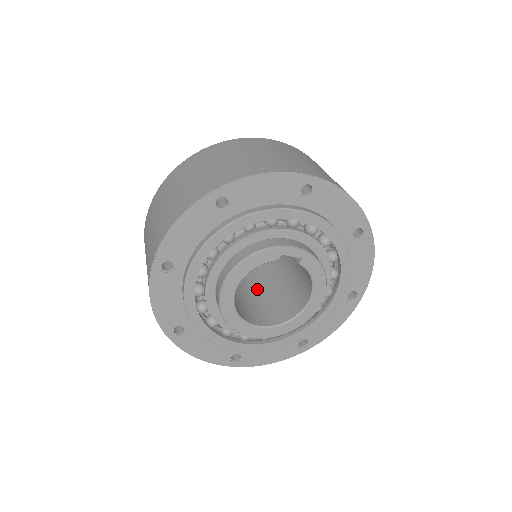
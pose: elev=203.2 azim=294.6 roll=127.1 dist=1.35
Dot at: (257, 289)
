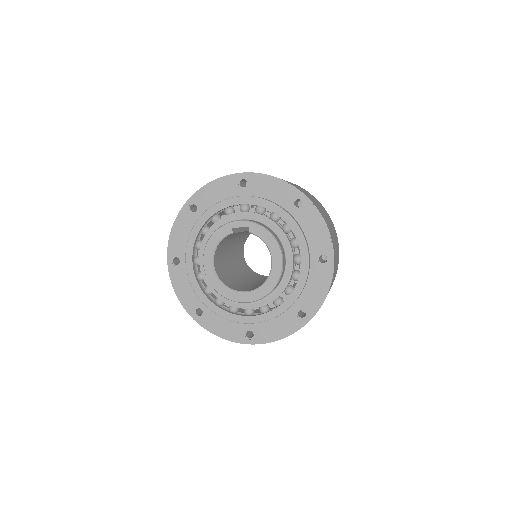
Dot at: occluded
